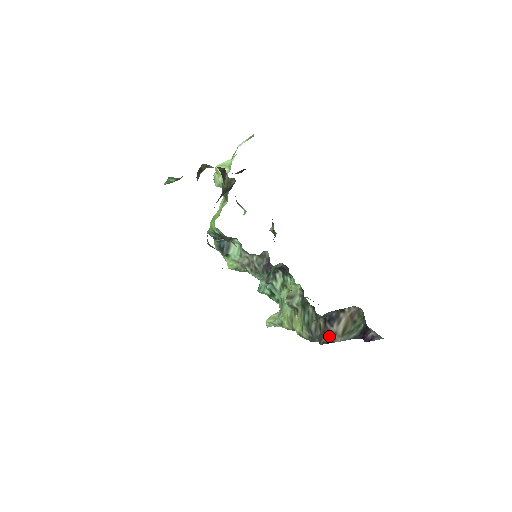
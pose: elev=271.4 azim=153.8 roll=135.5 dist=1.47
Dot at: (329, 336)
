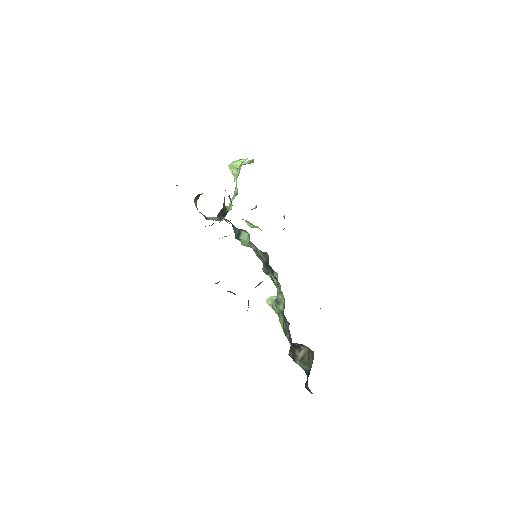
Dot at: (293, 354)
